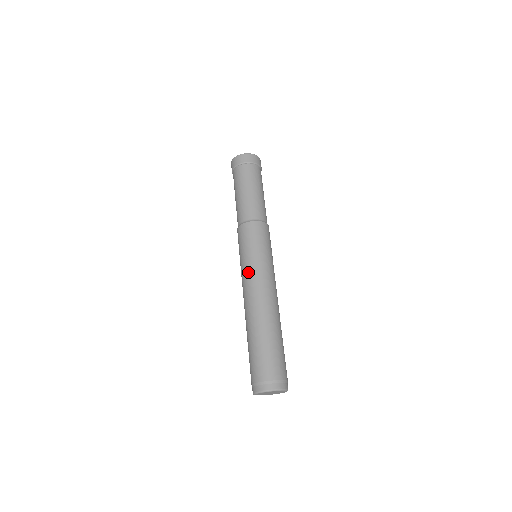
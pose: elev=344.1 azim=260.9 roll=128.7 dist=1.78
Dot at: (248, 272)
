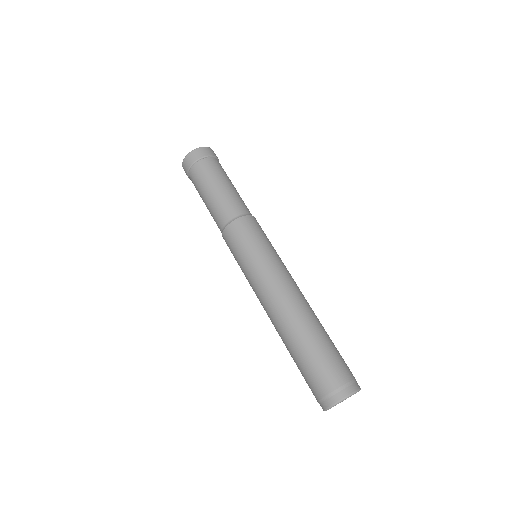
Dot at: (272, 267)
